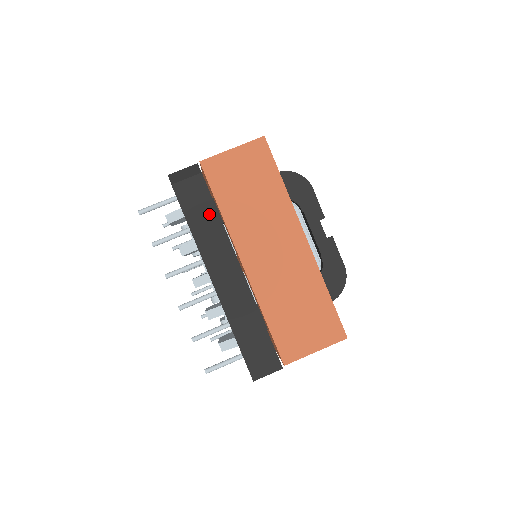
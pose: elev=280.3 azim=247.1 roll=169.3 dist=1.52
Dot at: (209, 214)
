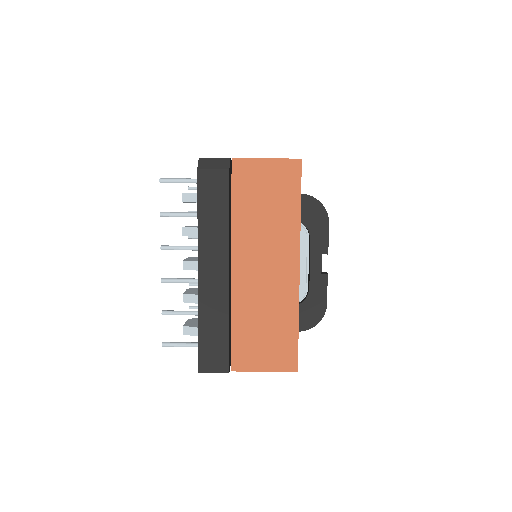
Dot at: (220, 210)
